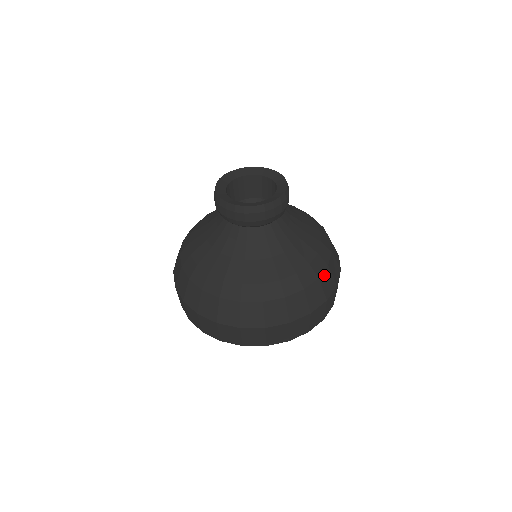
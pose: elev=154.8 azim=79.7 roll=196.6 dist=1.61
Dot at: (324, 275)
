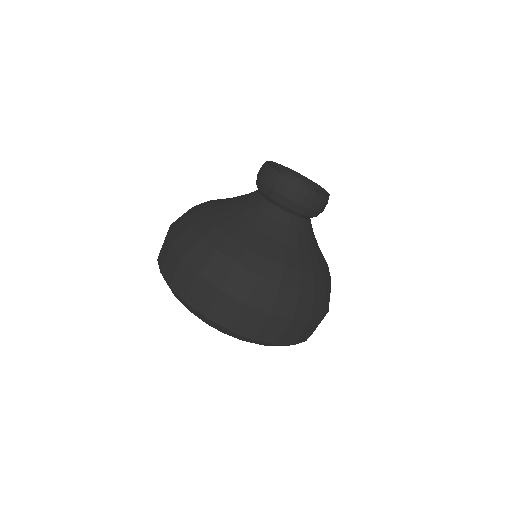
Dot at: occluded
